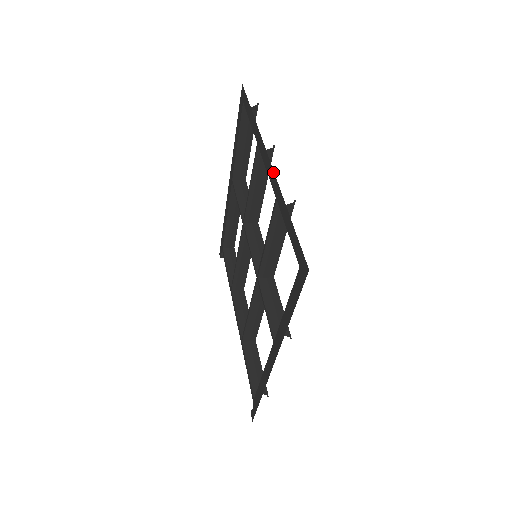
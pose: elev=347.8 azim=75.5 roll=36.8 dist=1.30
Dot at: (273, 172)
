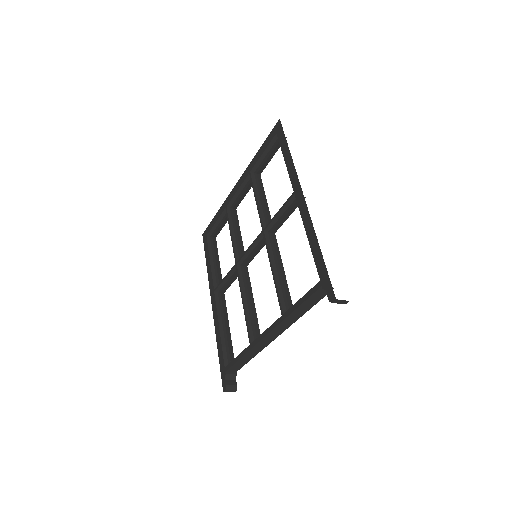
Dot at: (242, 176)
